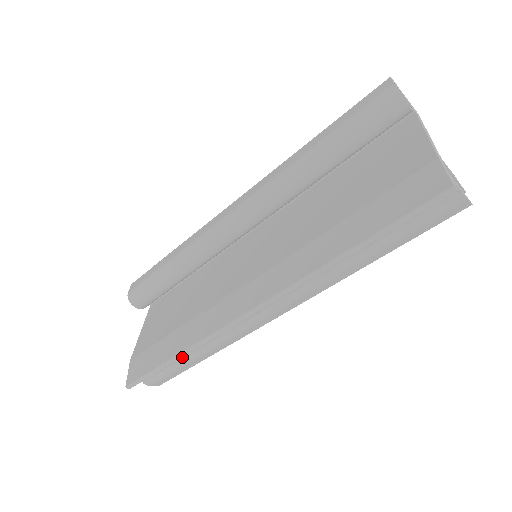
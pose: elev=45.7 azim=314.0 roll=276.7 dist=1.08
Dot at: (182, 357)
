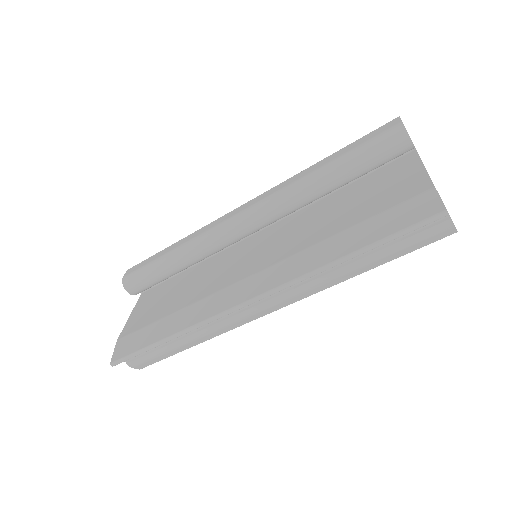
Dot at: (171, 341)
